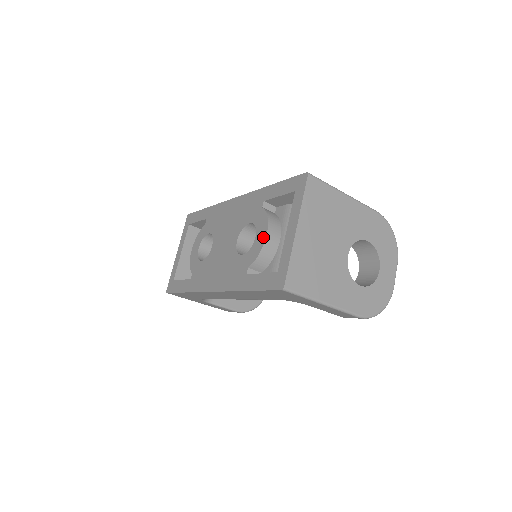
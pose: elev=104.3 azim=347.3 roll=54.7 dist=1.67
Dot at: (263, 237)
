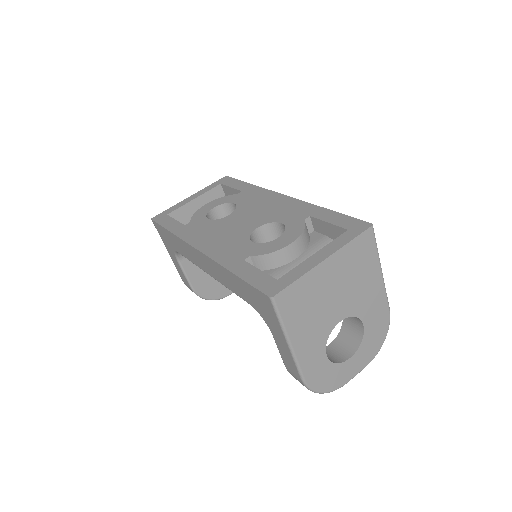
Dot at: (286, 243)
